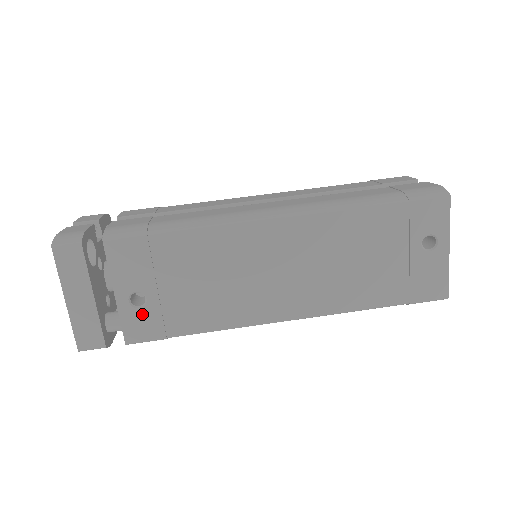
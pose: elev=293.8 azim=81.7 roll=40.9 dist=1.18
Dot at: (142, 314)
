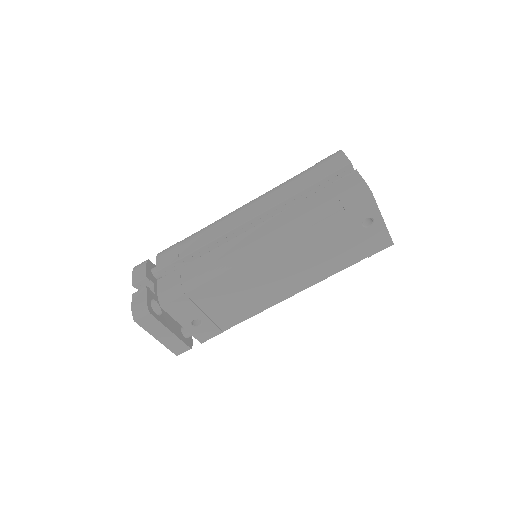
Dot at: (203, 328)
